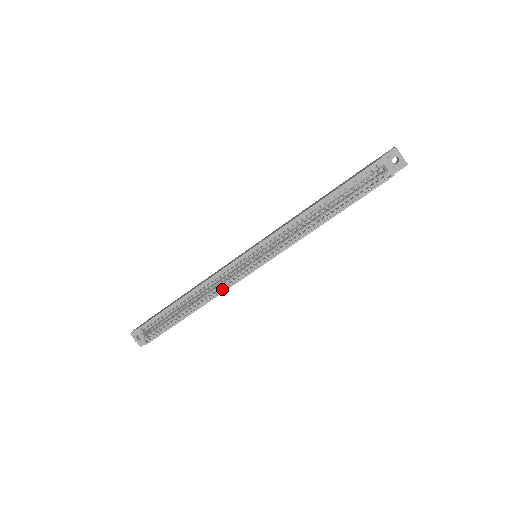
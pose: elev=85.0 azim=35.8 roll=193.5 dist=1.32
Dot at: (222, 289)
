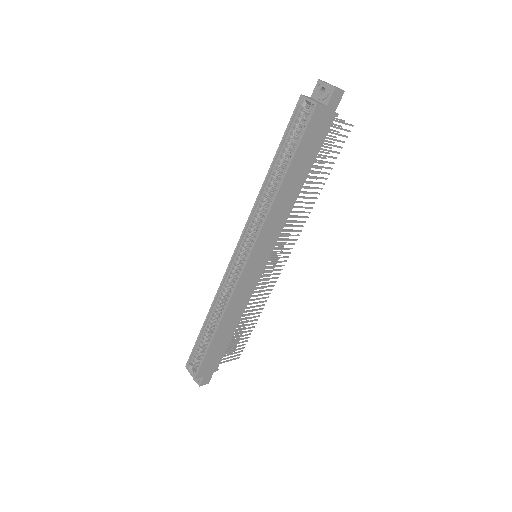
Dot at: (230, 298)
